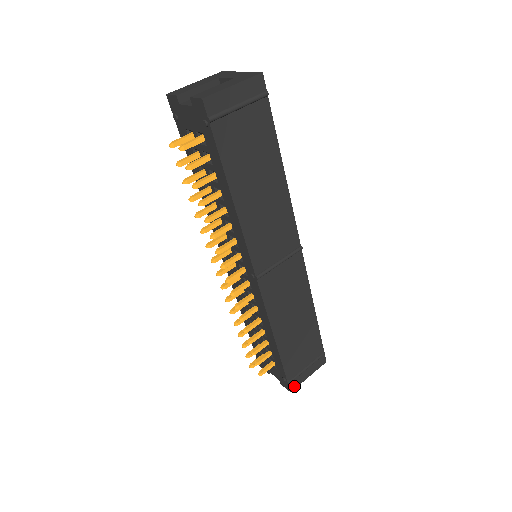
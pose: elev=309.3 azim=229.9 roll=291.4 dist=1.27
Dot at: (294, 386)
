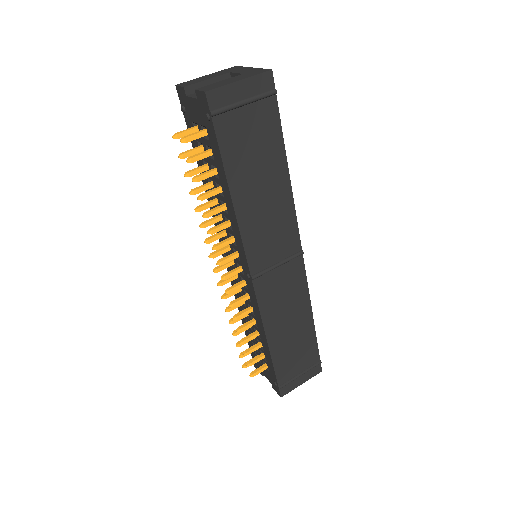
Dot at: (285, 392)
